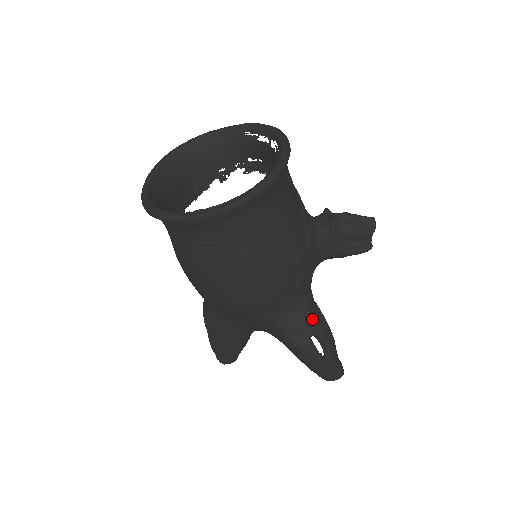
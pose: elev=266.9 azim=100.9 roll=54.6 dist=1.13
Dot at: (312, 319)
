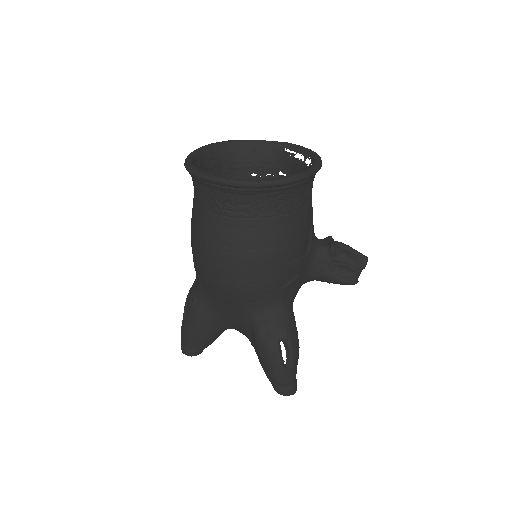
Dot at: (287, 325)
